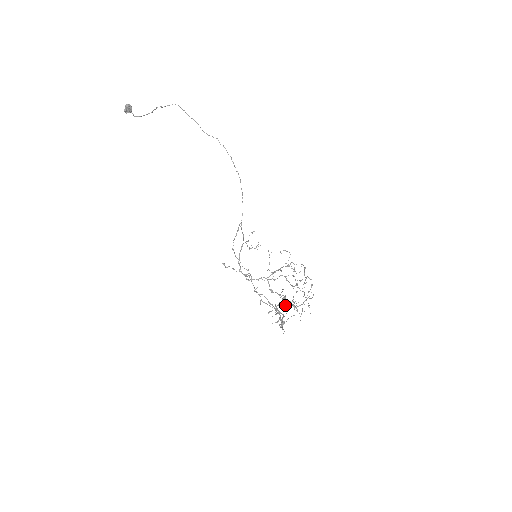
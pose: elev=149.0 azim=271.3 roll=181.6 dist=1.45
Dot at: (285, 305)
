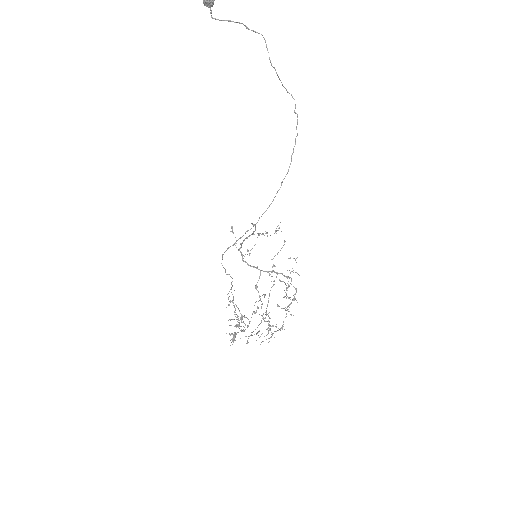
Dot at: (243, 331)
